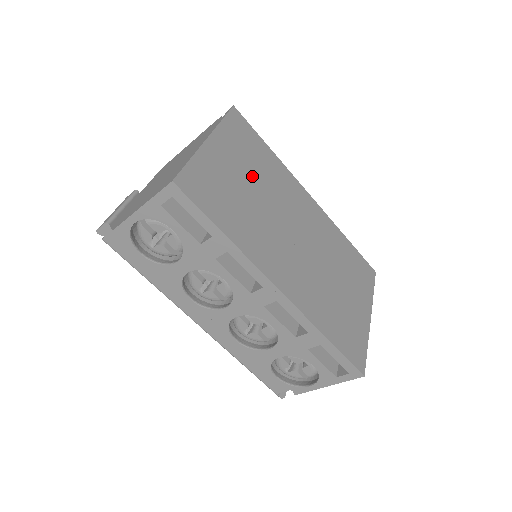
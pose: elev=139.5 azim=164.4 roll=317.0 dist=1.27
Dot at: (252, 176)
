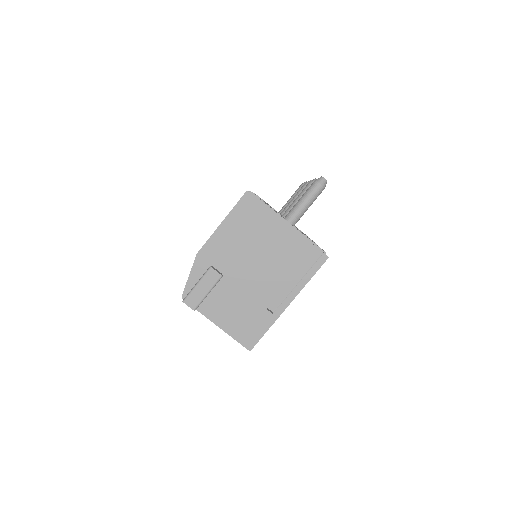
Dot at: occluded
